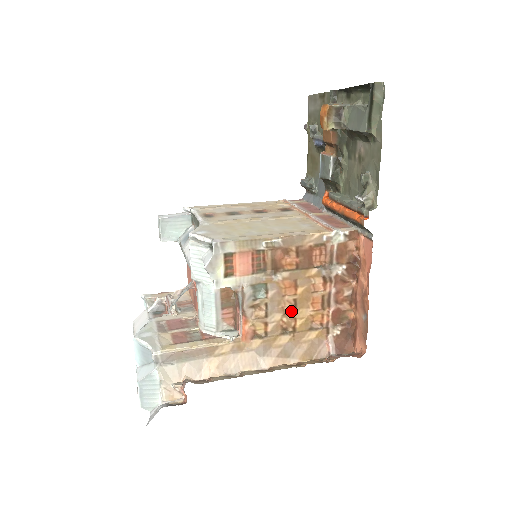
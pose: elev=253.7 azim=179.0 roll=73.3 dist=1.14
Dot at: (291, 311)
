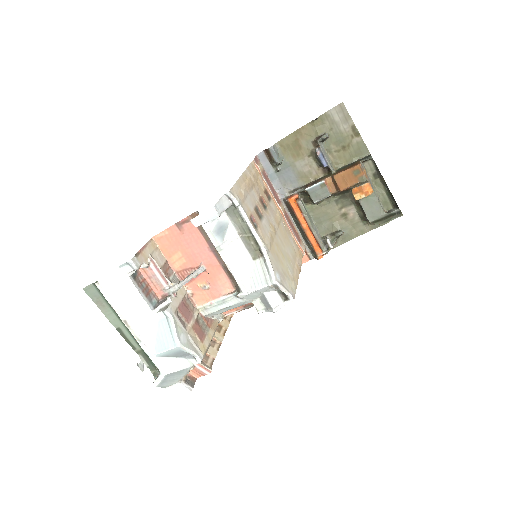
Dot at: occluded
